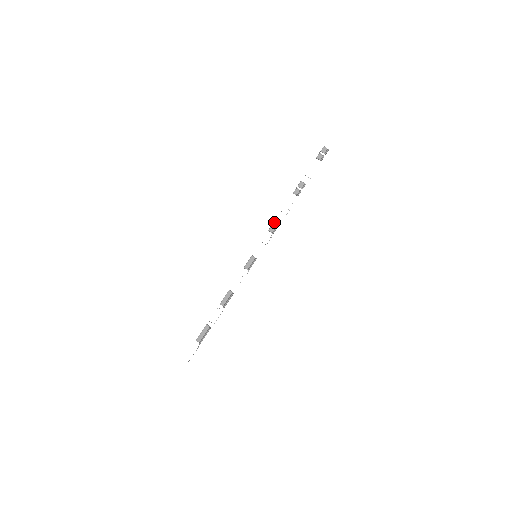
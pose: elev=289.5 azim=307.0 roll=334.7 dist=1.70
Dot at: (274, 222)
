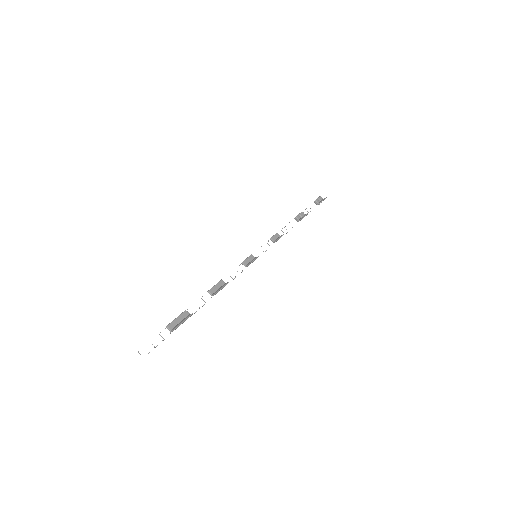
Dot at: (277, 233)
